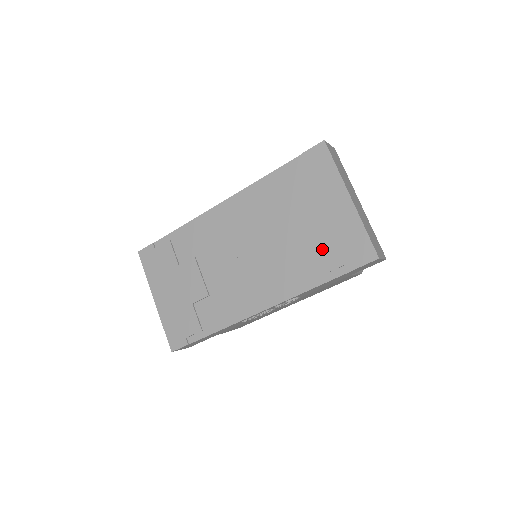
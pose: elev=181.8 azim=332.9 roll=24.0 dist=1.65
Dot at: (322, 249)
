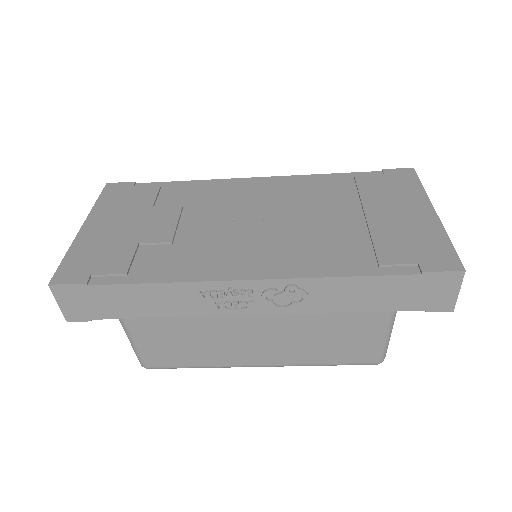
Dot at: (378, 241)
